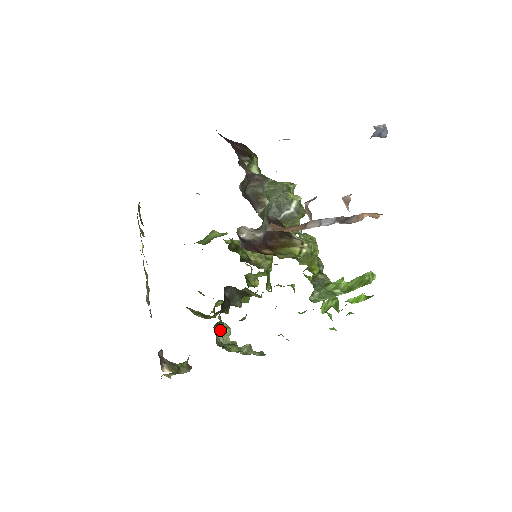
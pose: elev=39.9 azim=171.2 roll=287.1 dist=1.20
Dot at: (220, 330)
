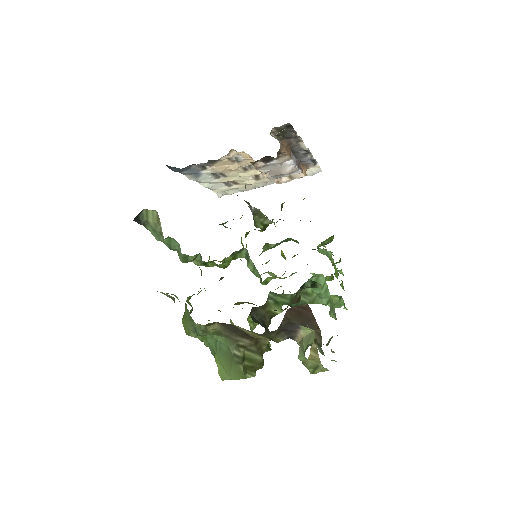
Dot at: occluded
